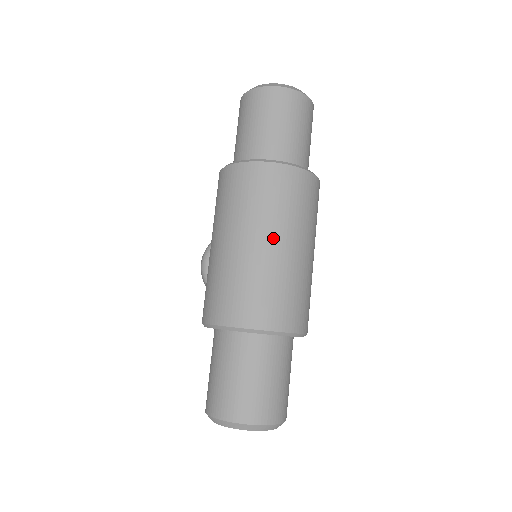
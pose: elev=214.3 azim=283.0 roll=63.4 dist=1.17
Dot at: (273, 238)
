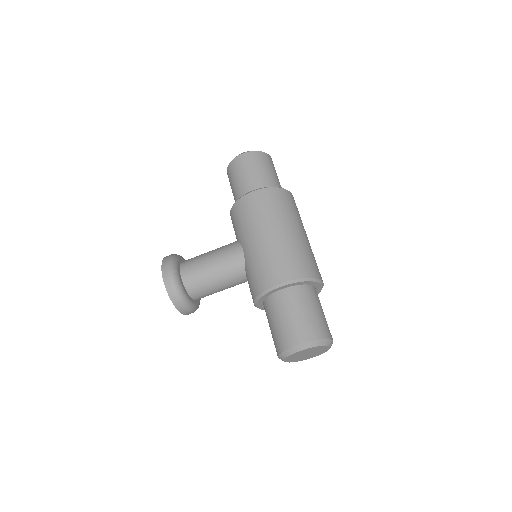
Dot at: occluded
